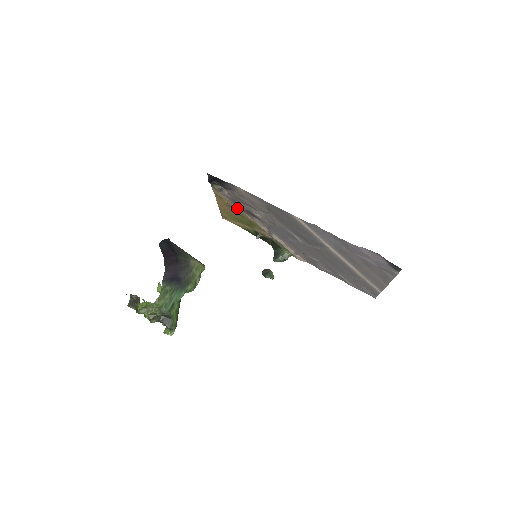
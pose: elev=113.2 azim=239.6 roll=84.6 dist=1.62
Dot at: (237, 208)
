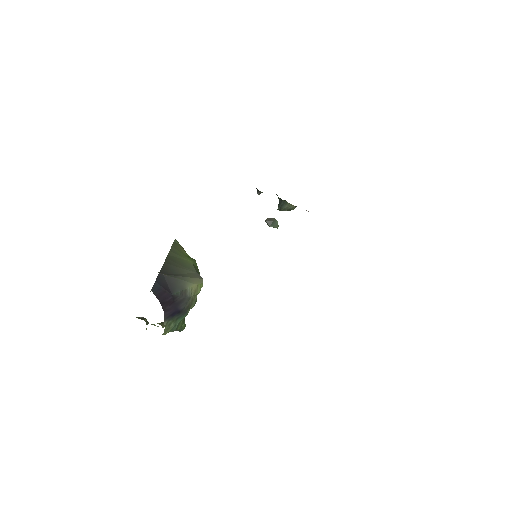
Dot at: occluded
